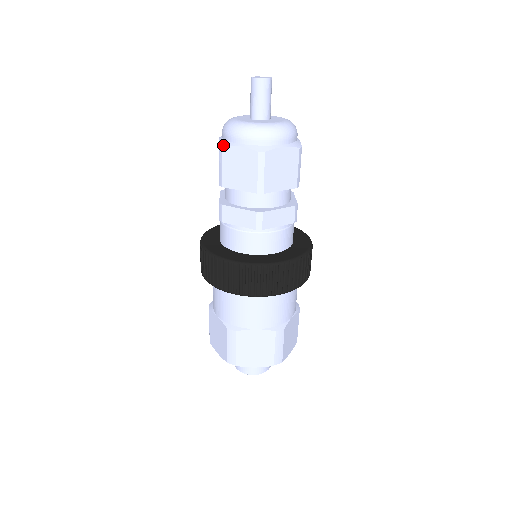
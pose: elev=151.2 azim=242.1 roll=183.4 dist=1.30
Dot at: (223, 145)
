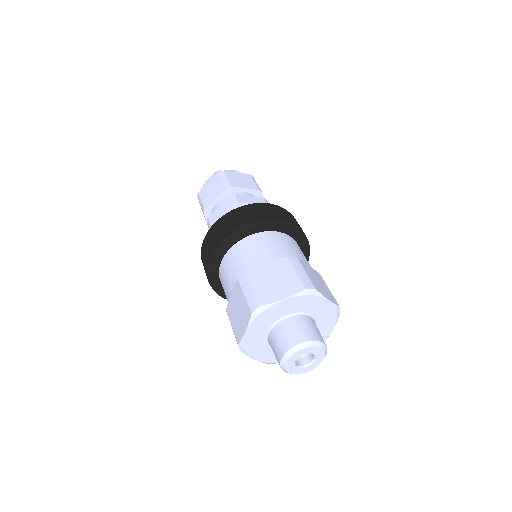
Dot at: (223, 171)
